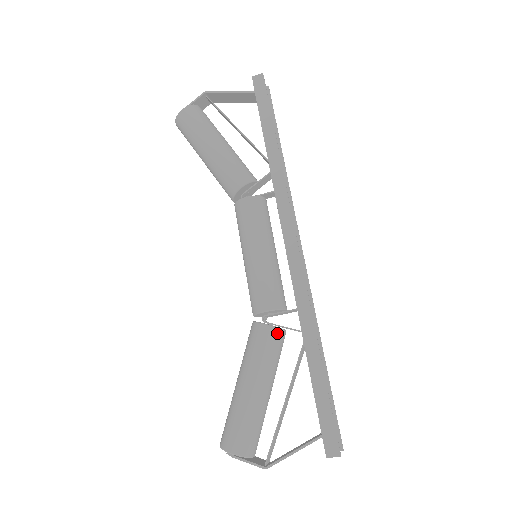
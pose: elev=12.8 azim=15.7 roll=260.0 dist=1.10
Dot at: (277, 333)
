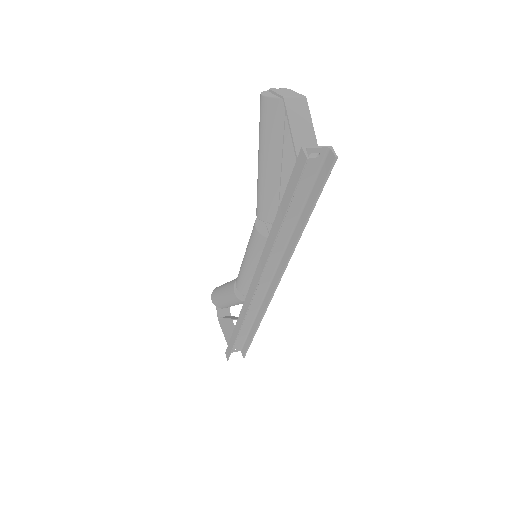
Dot at: (238, 299)
